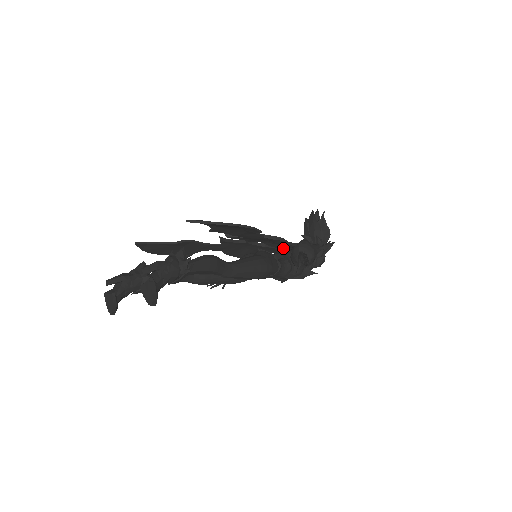
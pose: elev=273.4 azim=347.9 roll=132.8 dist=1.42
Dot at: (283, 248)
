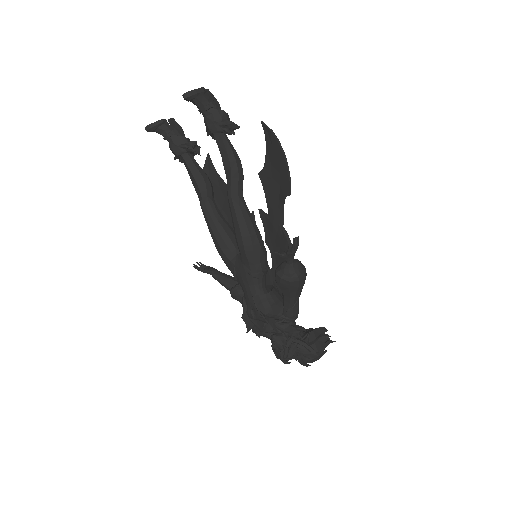
Dot at: occluded
